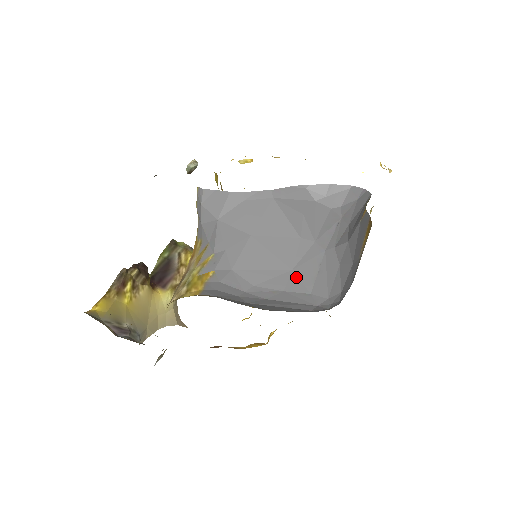
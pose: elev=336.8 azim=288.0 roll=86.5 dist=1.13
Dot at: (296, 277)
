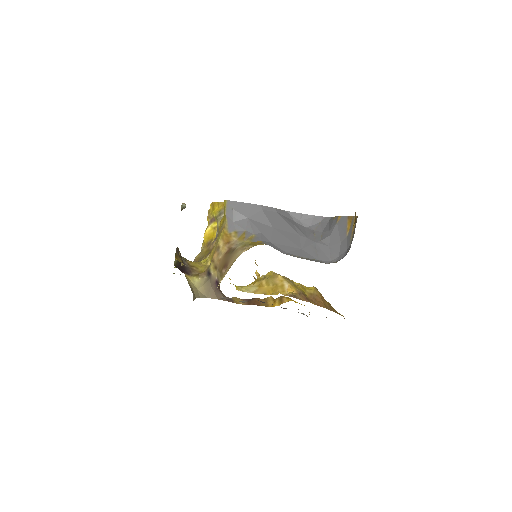
Dot at: (306, 252)
